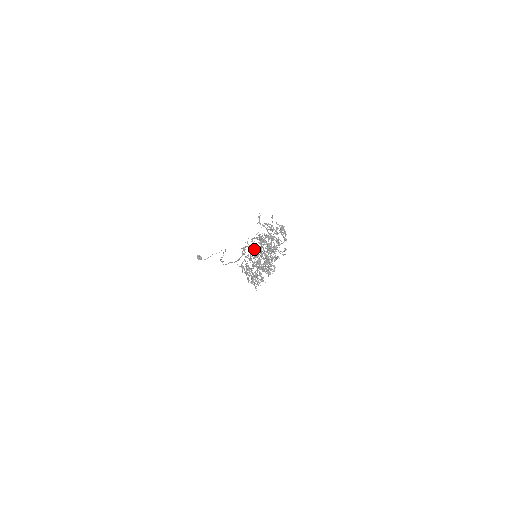
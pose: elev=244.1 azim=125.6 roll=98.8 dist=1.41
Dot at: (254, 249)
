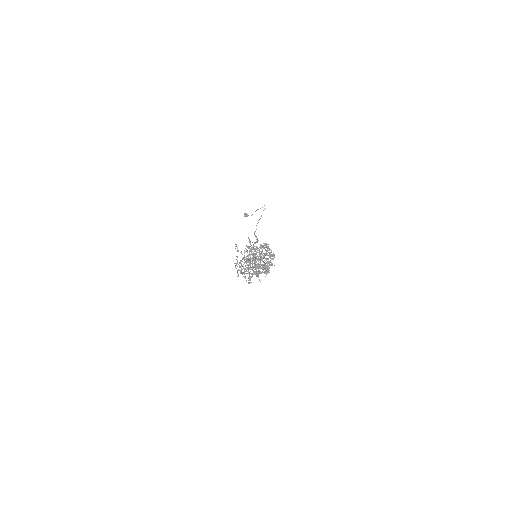
Dot at: occluded
